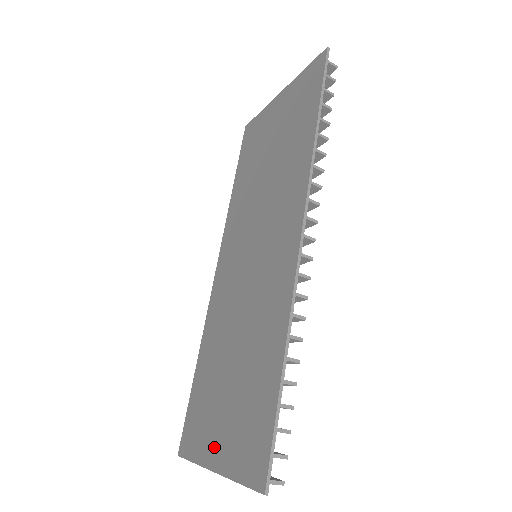
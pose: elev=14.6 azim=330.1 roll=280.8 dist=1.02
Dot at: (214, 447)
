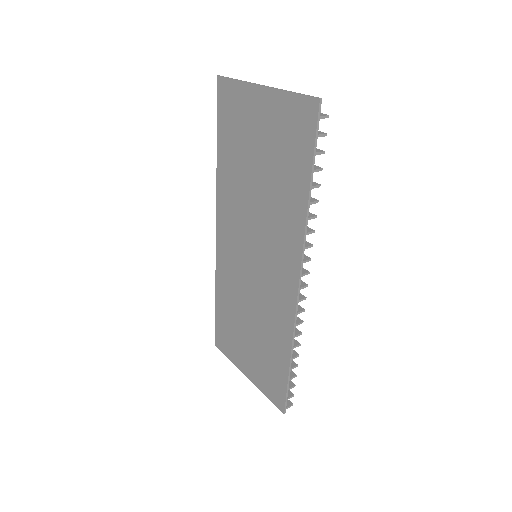
Dot at: (244, 365)
